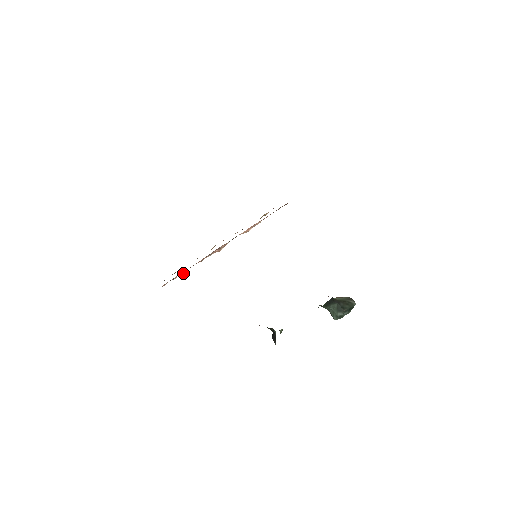
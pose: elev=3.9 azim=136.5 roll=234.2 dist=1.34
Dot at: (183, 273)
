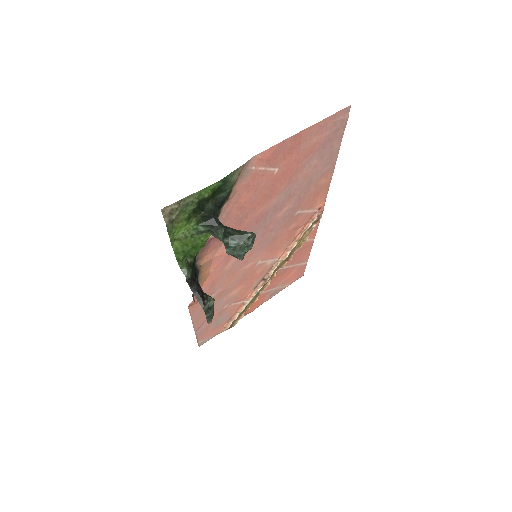
Dot at: (241, 311)
